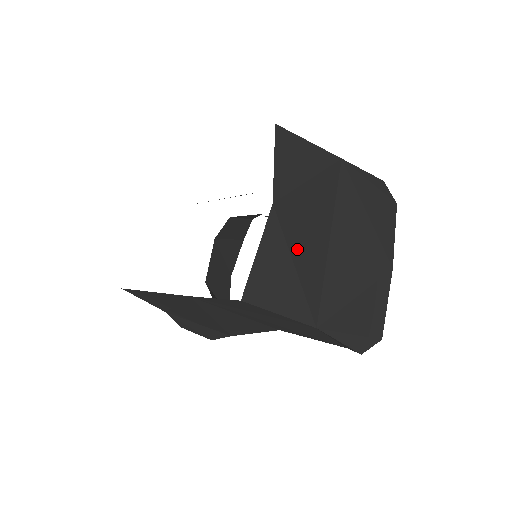
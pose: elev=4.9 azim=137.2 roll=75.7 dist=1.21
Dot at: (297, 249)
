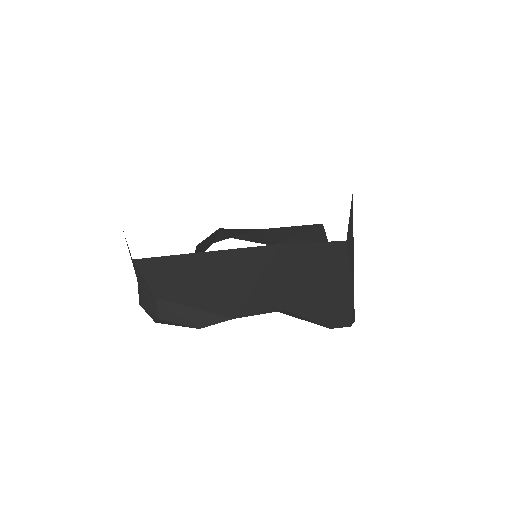
Dot at: occluded
